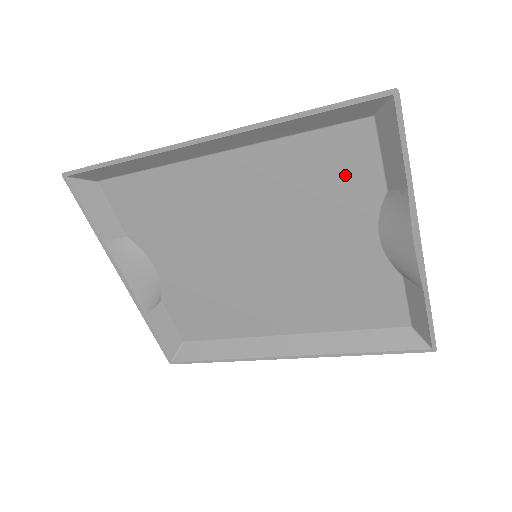
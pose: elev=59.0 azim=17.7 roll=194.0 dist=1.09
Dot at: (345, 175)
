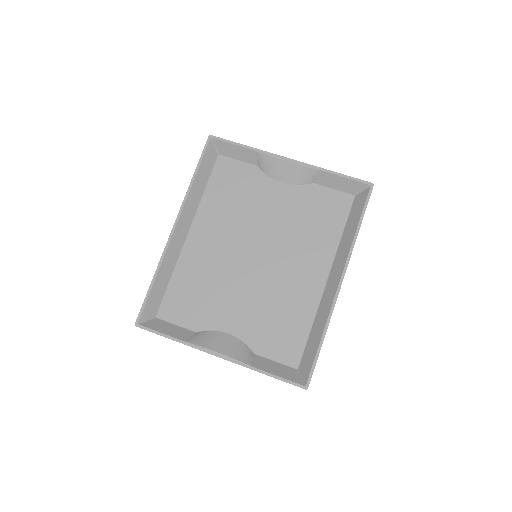
Dot at: (238, 181)
